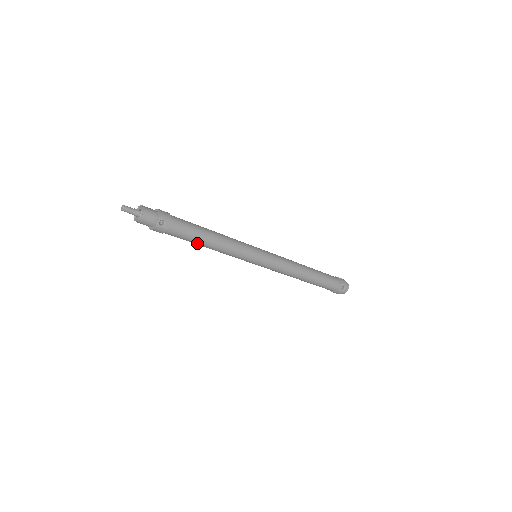
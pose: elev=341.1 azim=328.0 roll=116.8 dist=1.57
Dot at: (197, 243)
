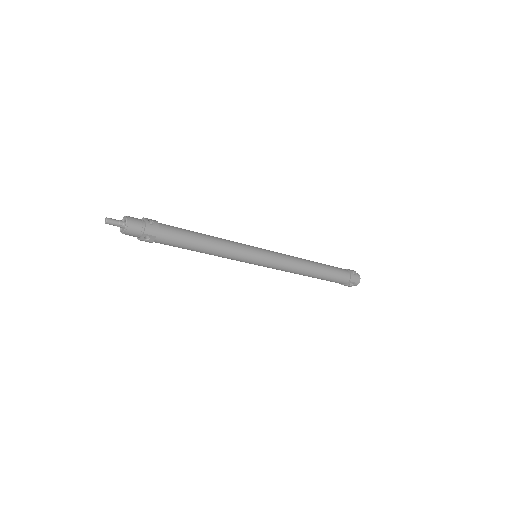
Dot at: (188, 249)
